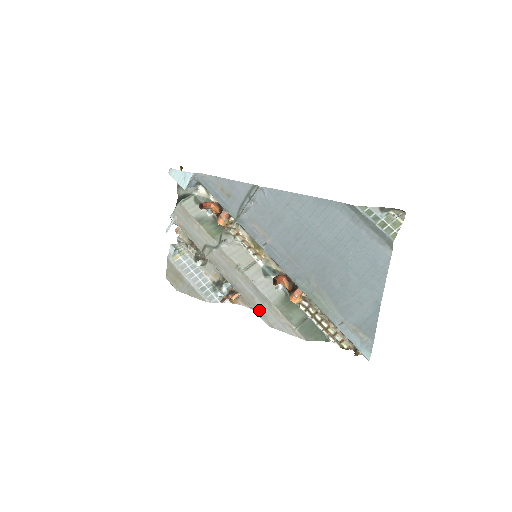
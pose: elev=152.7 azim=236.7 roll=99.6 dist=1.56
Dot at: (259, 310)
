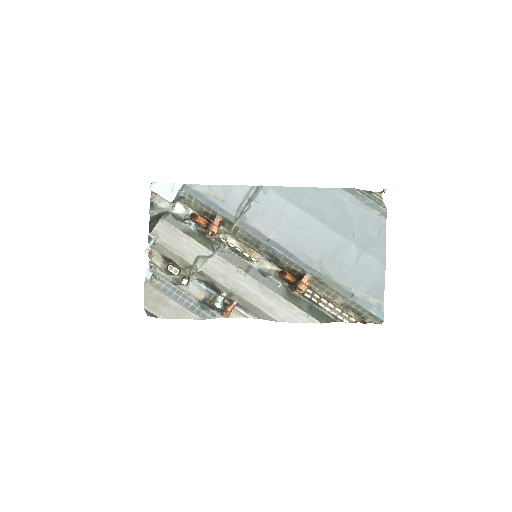
Dot at: (267, 308)
